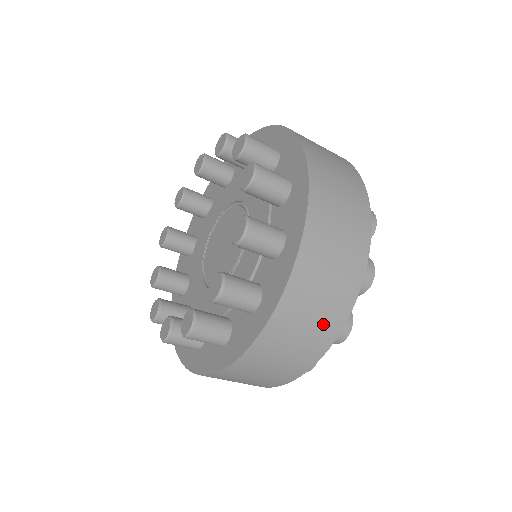
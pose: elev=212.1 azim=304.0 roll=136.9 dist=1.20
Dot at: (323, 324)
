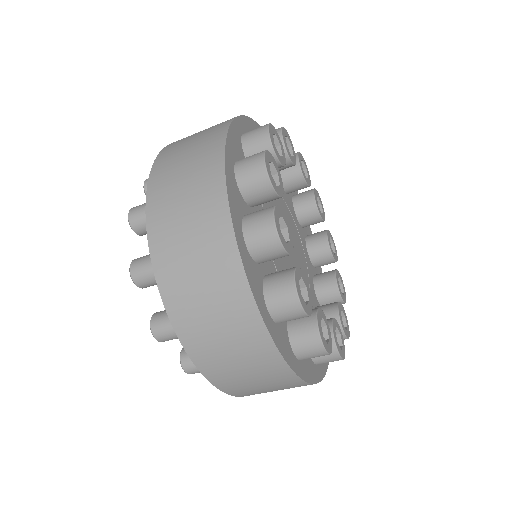
Dot at: (268, 375)
